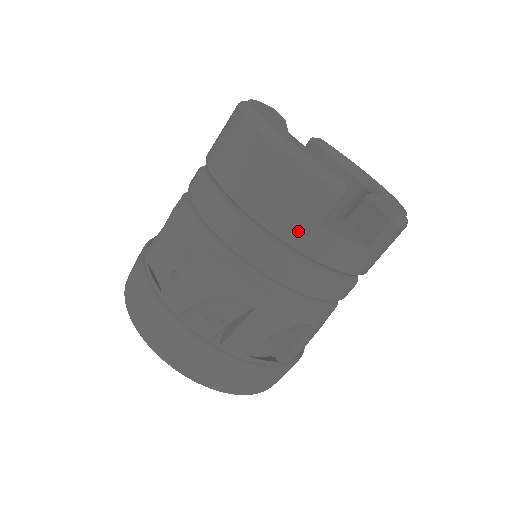
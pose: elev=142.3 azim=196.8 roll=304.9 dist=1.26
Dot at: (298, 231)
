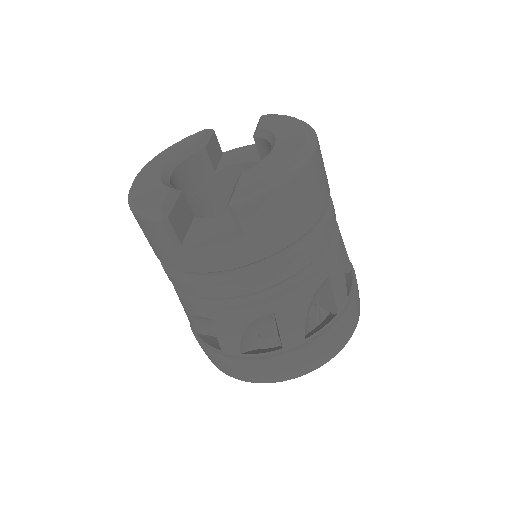
Dot at: (173, 259)
